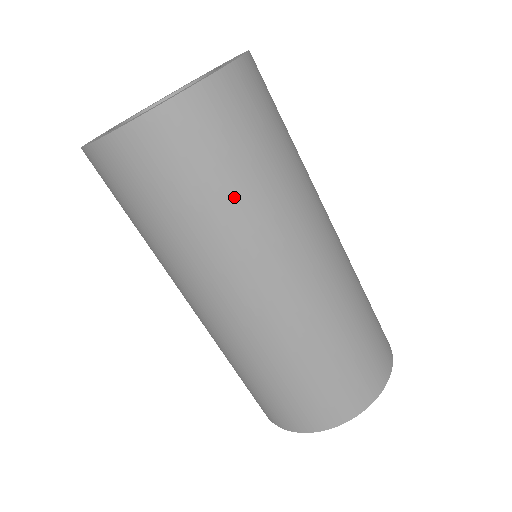
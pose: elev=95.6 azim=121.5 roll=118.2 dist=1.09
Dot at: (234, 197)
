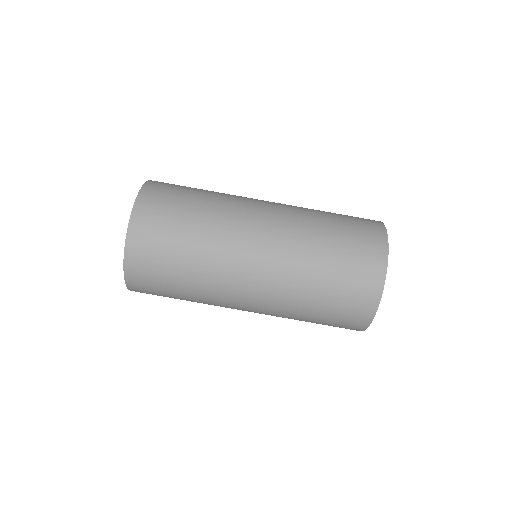
Dot at: (190, 248)
